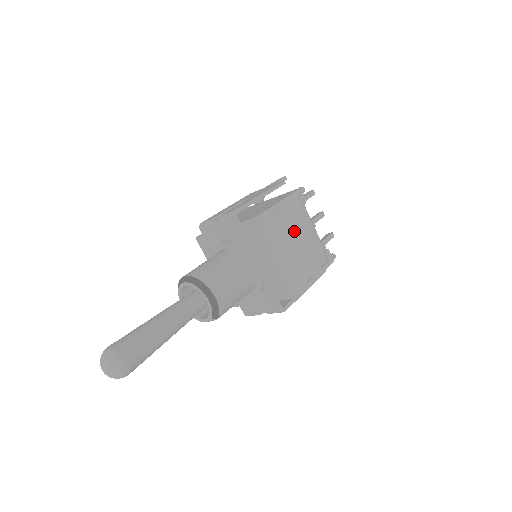
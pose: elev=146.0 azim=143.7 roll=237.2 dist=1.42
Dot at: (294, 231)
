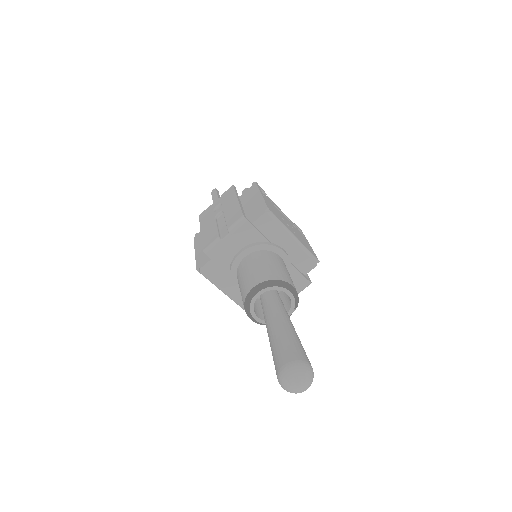
Dot at: (281, 215)
